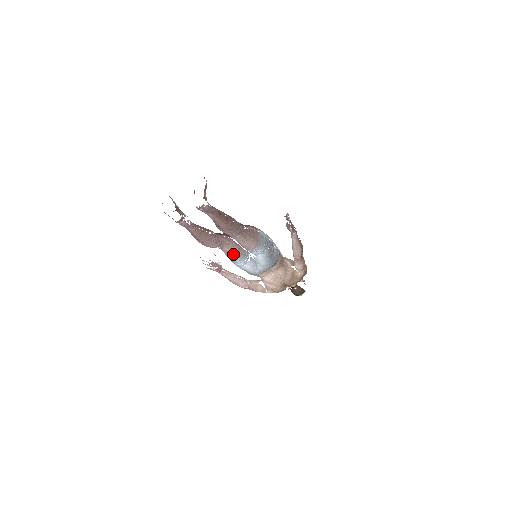
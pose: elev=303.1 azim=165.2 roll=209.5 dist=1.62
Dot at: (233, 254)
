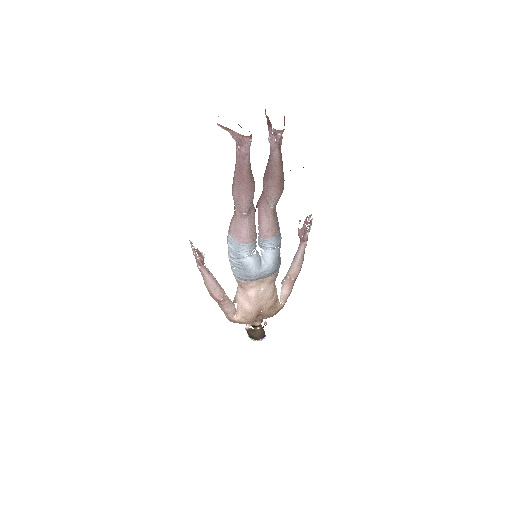
Dot at: (248, 233)
